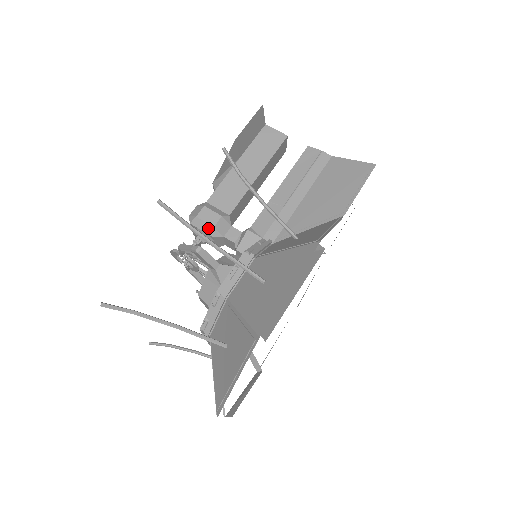
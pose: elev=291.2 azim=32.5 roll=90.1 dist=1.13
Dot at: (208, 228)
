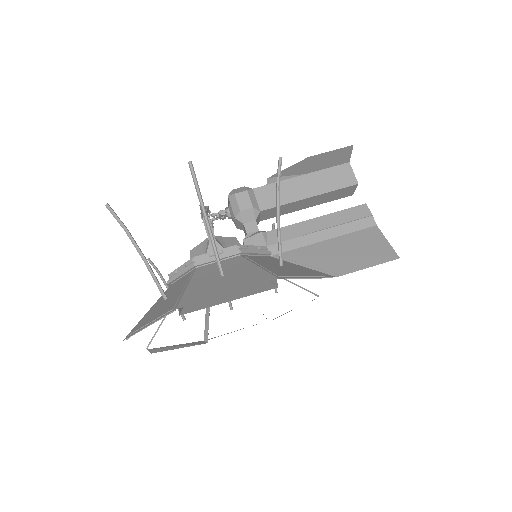
Dot at: (236, 209)
